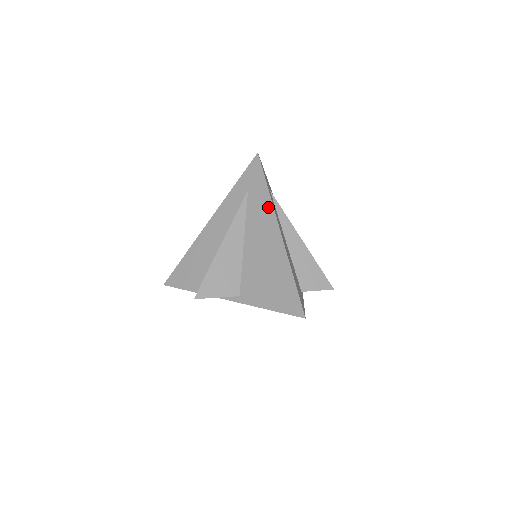
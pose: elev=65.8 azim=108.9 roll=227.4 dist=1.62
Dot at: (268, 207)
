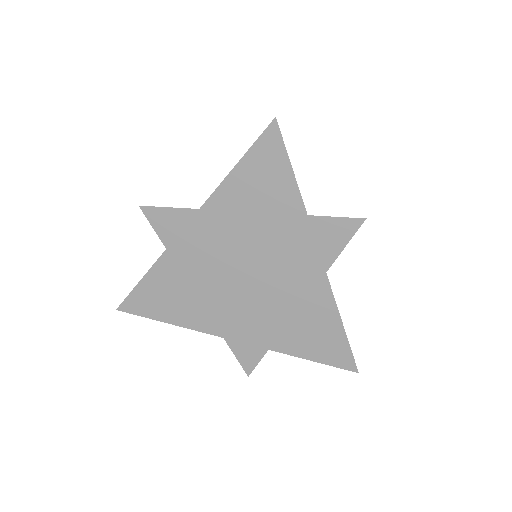
Dot at: occluded
